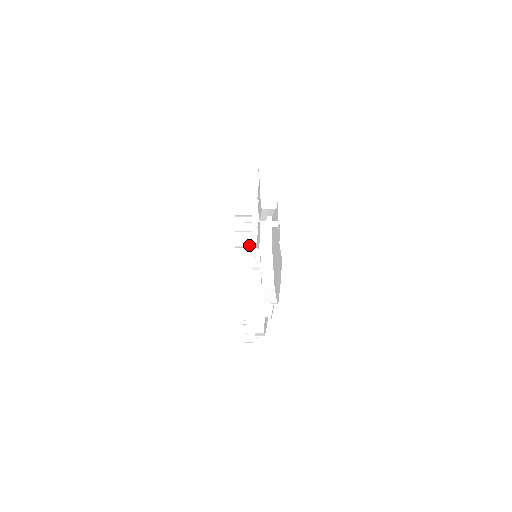
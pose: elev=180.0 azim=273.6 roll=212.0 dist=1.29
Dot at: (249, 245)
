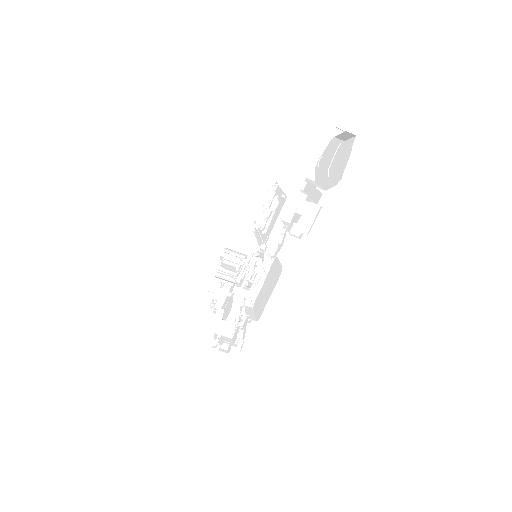
Dot at: (231, 278)
